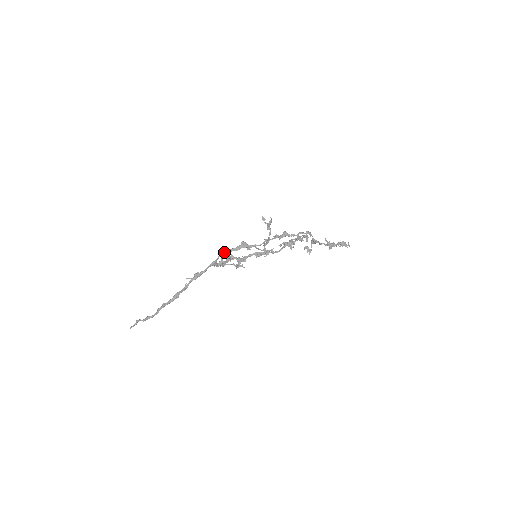
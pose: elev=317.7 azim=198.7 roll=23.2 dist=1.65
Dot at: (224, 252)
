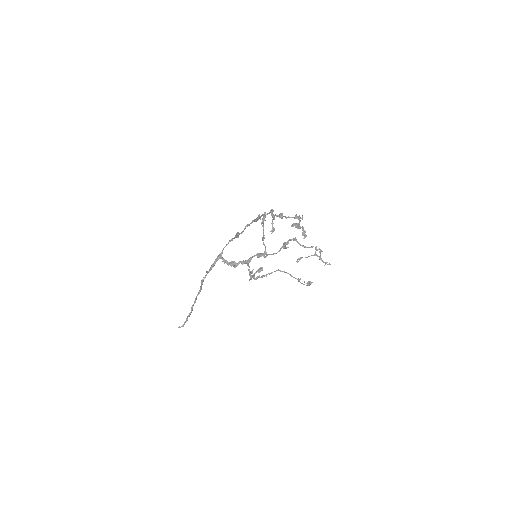
Dot at: (227, 244)
